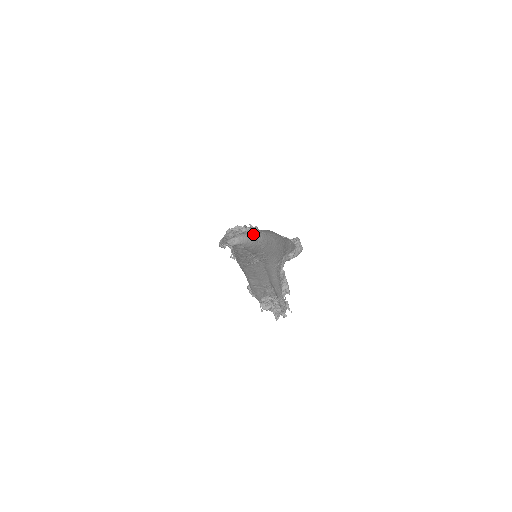
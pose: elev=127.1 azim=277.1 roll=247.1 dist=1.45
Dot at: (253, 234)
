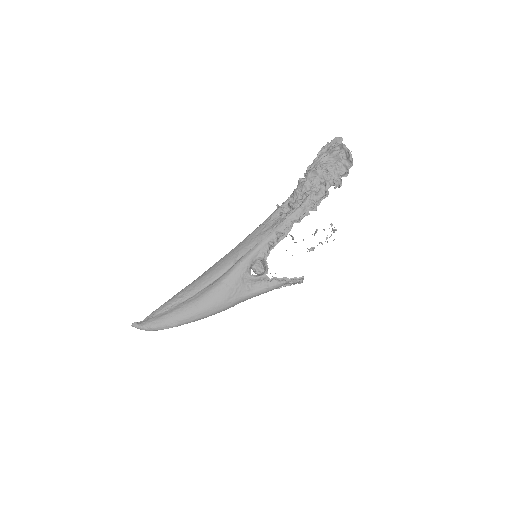
Dot at: (155, 330)
